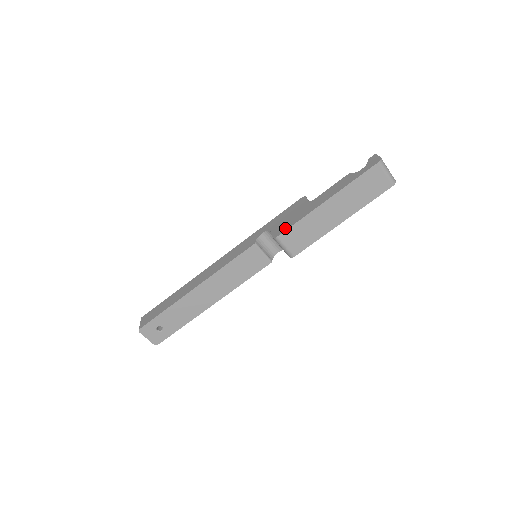
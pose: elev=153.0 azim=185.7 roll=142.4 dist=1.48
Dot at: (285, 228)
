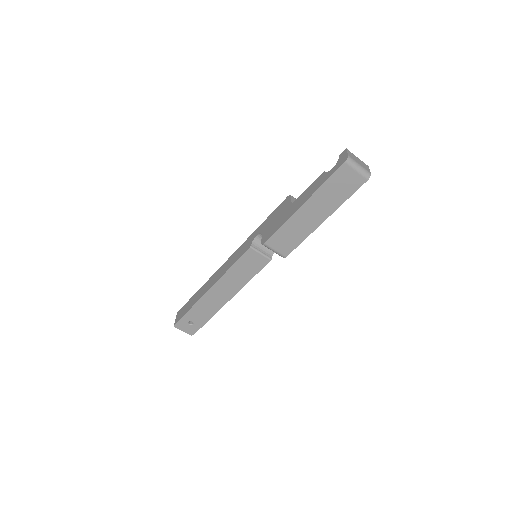
Dot at: (270, 234)
